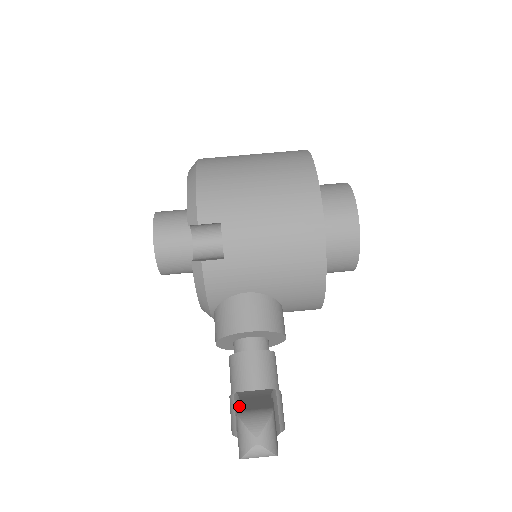
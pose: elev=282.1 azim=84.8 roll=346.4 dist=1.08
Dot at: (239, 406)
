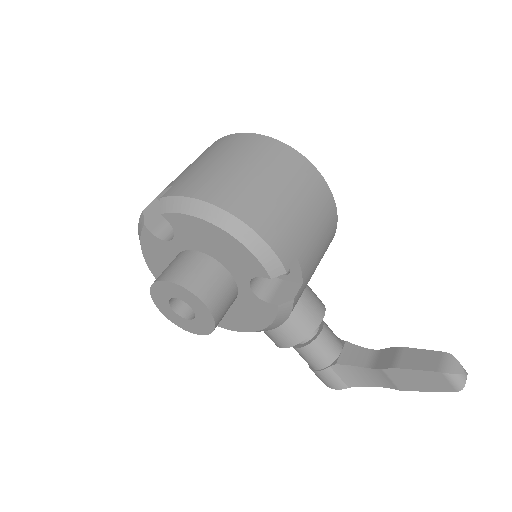
Dot at: (425, 369)
